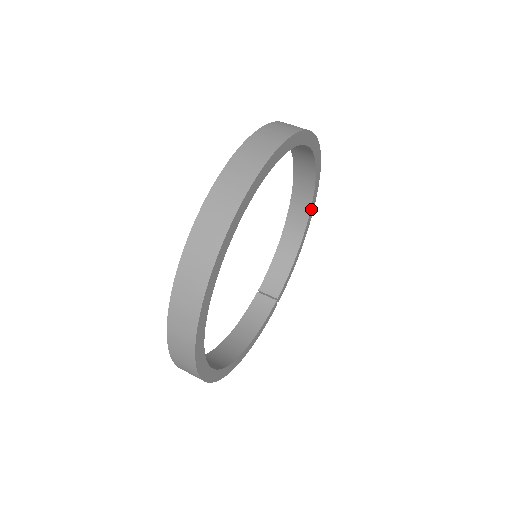
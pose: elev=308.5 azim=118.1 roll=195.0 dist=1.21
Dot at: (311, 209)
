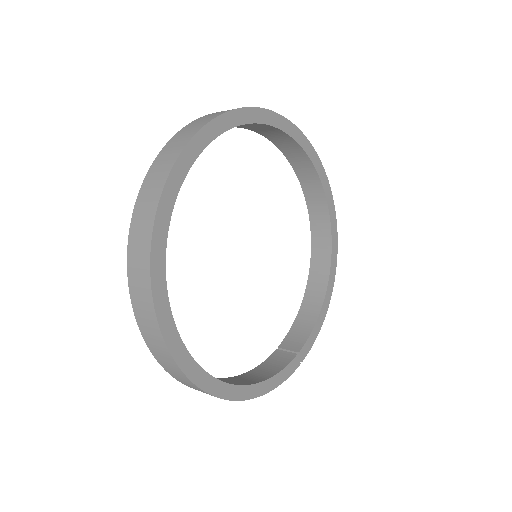
Dot at: (332, 254)
